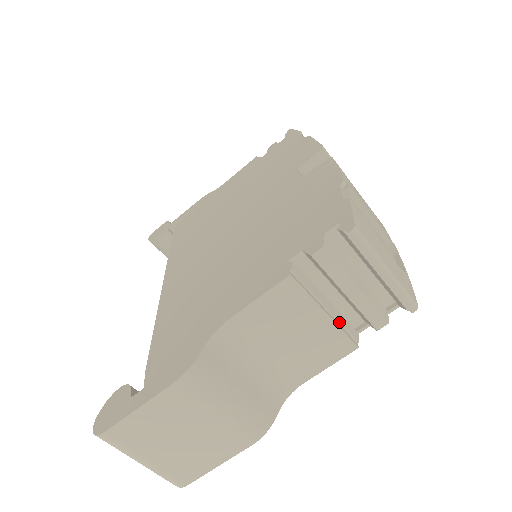
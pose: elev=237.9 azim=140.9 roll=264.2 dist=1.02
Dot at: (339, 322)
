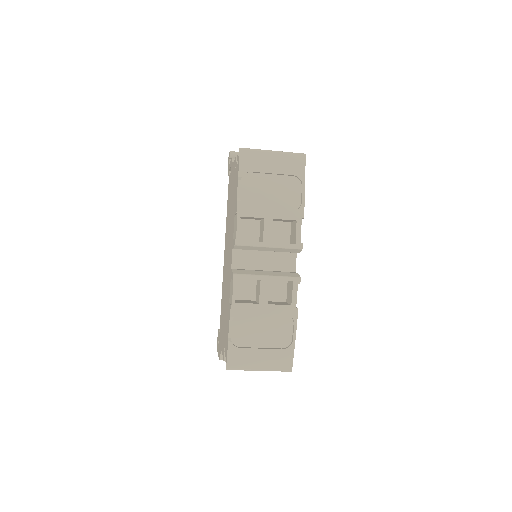
Dot at: occluded
